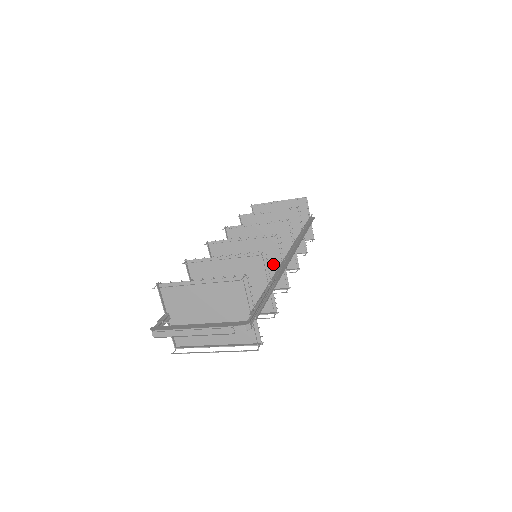
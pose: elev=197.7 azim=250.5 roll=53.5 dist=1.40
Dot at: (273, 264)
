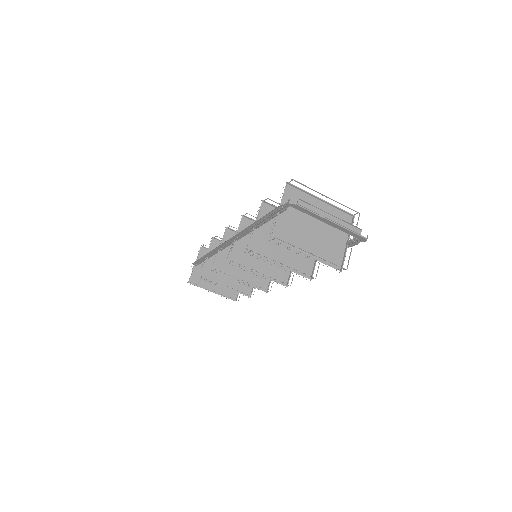
Dot at: occluded
